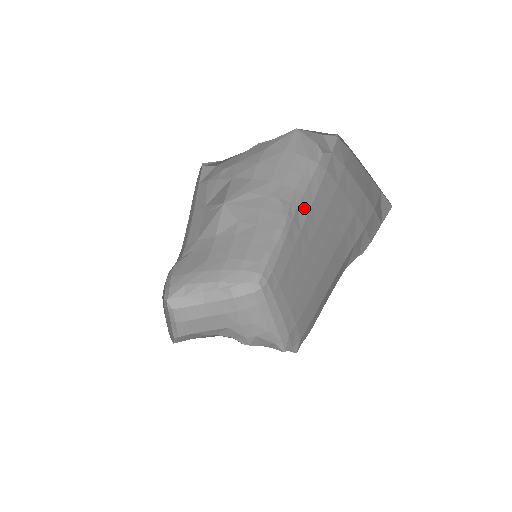
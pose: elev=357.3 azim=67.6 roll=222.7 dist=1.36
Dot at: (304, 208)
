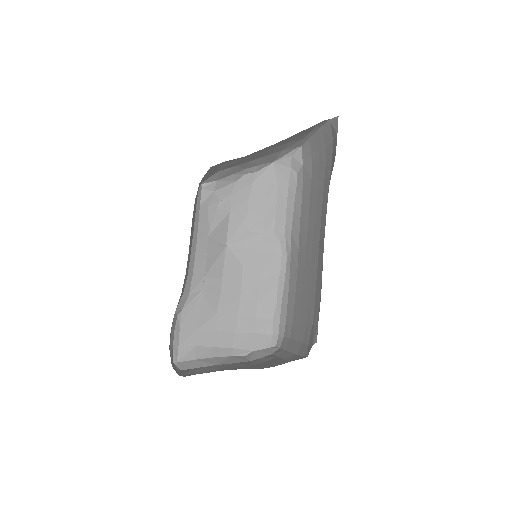
Dot at: (296, 227)
